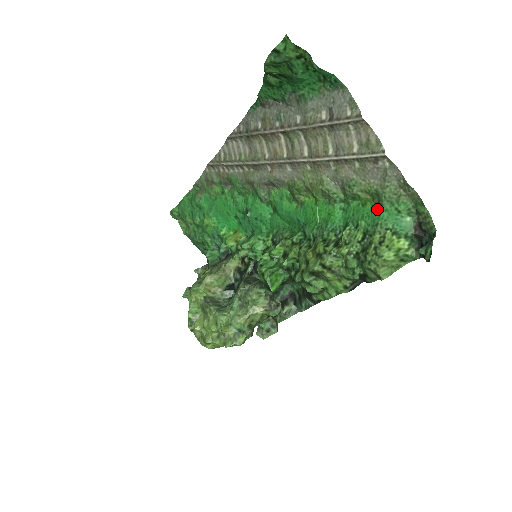
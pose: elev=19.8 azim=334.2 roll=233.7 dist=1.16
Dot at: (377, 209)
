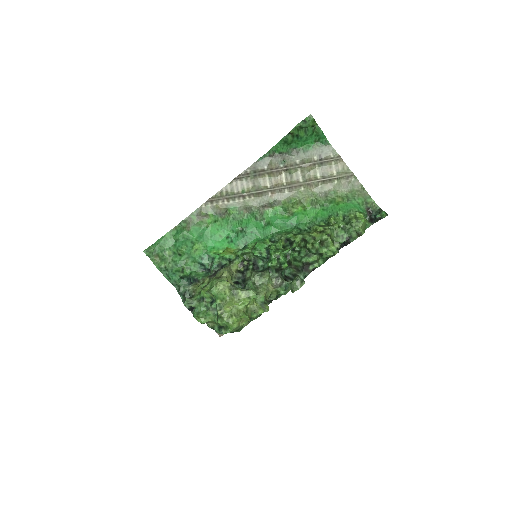
Dot at: (347, 204)
